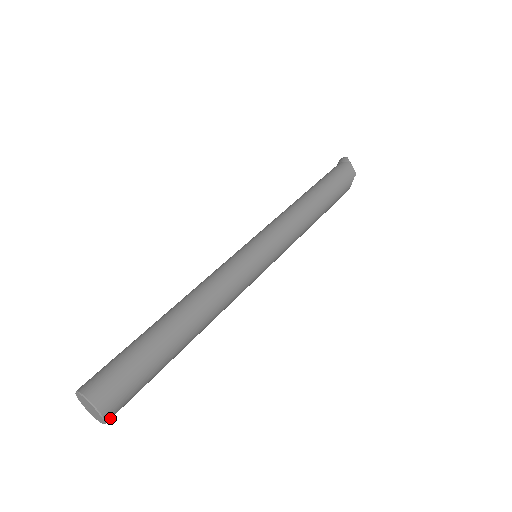
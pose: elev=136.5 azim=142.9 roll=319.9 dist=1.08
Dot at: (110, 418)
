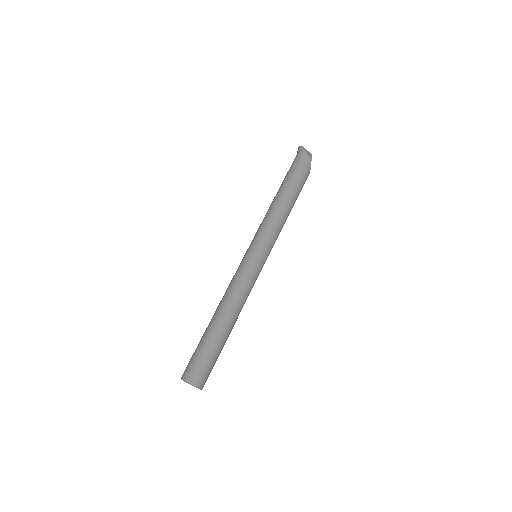
Dot at: (203, 386)
